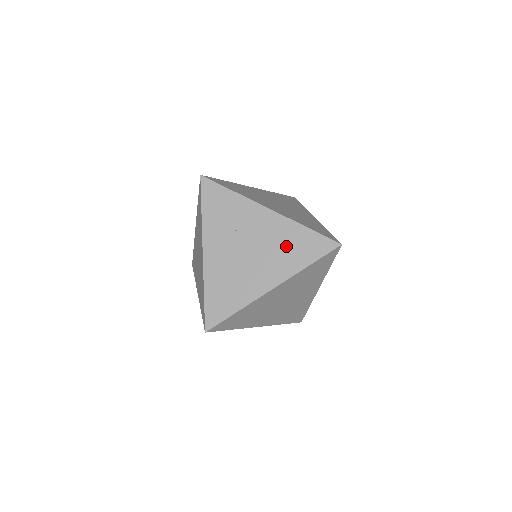
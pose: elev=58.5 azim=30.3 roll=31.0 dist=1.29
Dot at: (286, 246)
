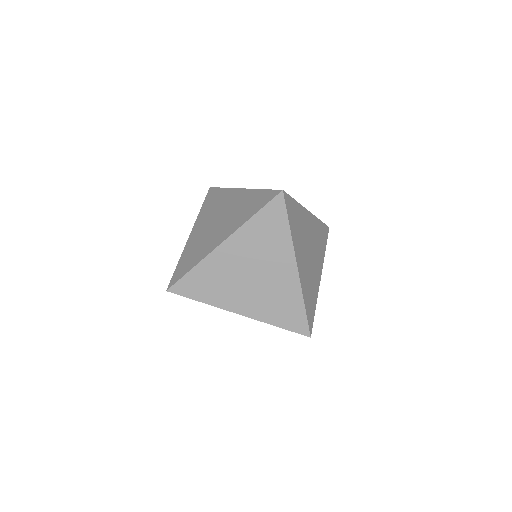
Dot at: occluded
